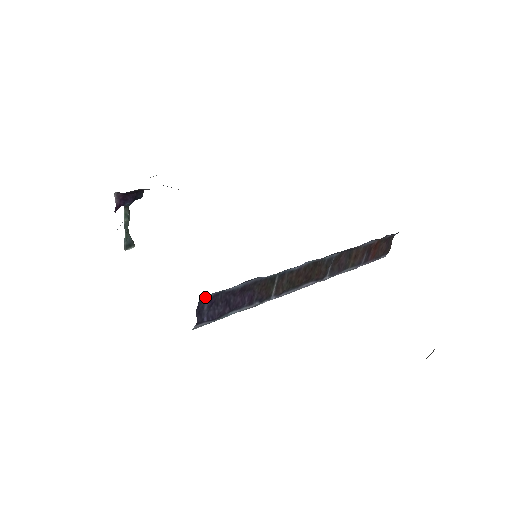
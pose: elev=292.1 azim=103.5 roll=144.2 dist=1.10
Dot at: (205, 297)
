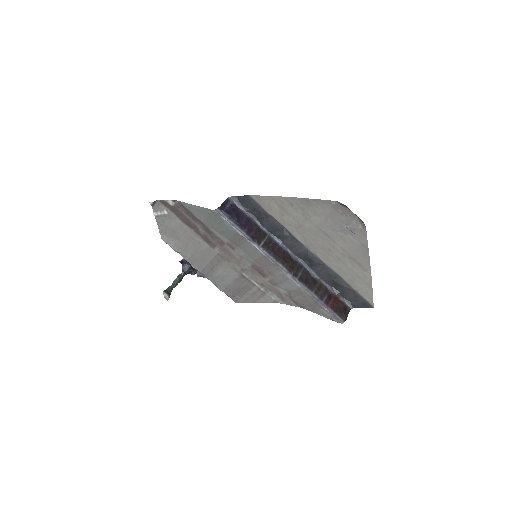
Dot at: (231, 200)
